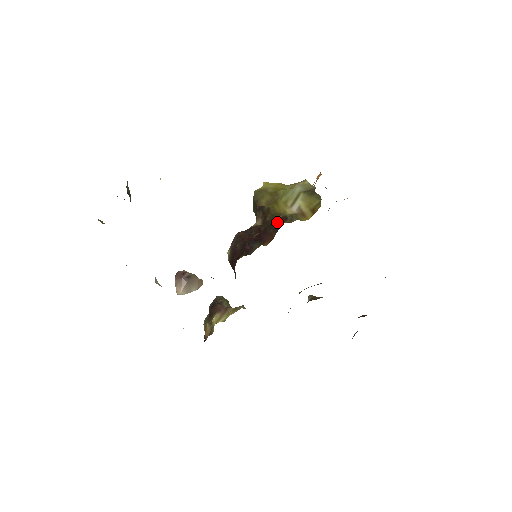
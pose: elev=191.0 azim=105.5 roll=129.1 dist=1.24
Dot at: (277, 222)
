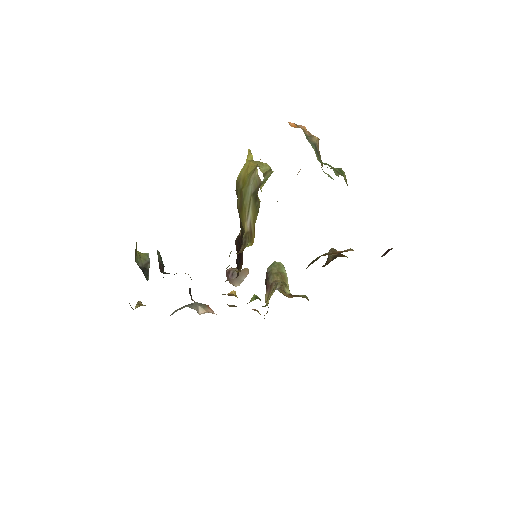
Dot at: (241, 243)
